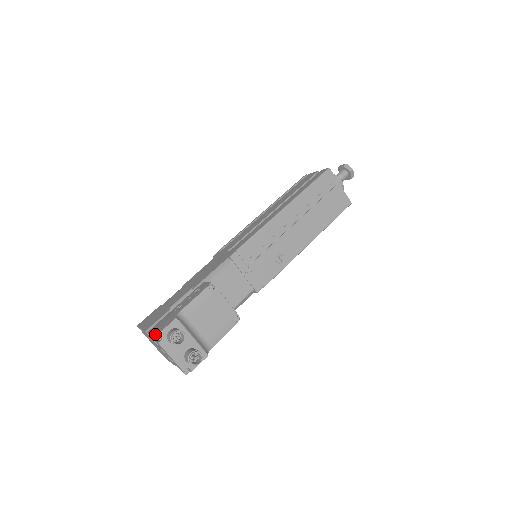
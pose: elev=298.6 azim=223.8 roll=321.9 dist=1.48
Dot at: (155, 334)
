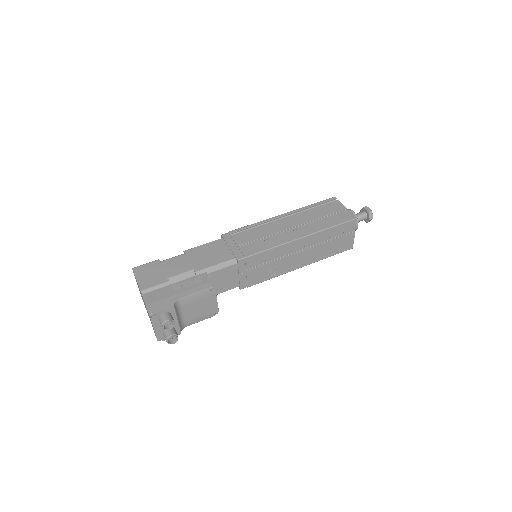
Dot at: (151, 310)
